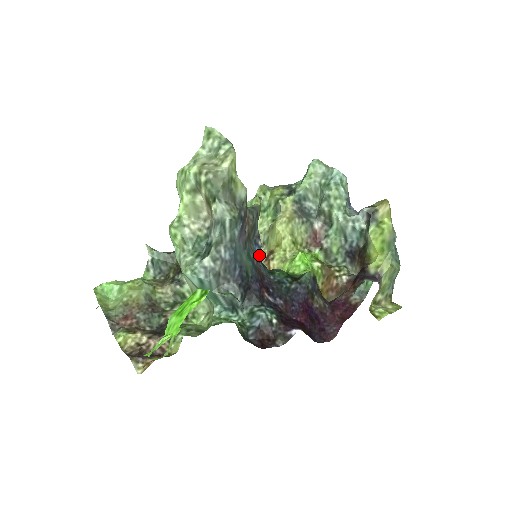
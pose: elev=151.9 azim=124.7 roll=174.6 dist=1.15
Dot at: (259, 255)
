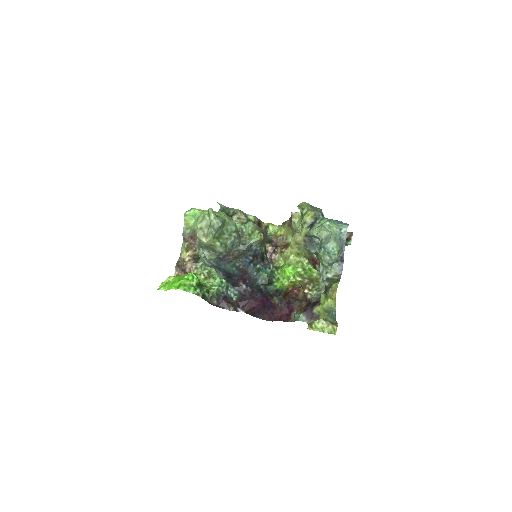
Dot at: (251, 261)
